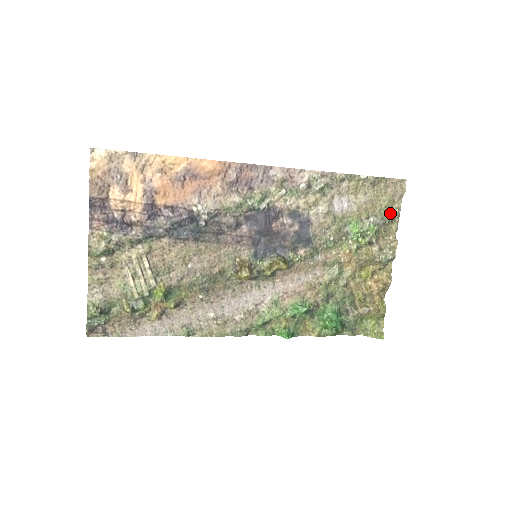
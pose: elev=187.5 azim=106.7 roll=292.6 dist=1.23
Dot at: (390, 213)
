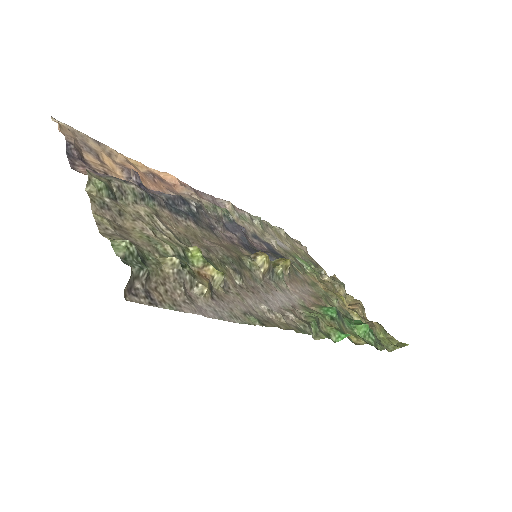
Dot at: (311, 260)
